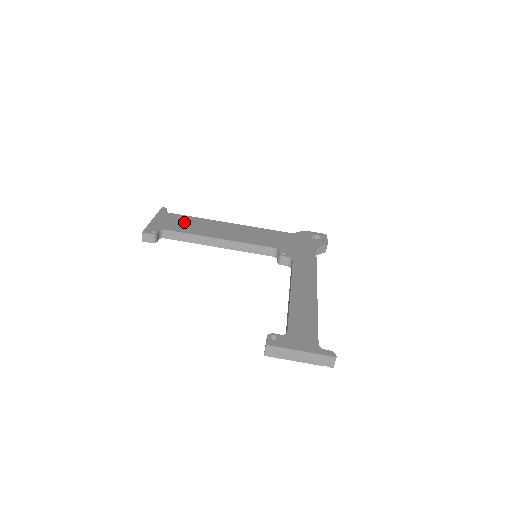
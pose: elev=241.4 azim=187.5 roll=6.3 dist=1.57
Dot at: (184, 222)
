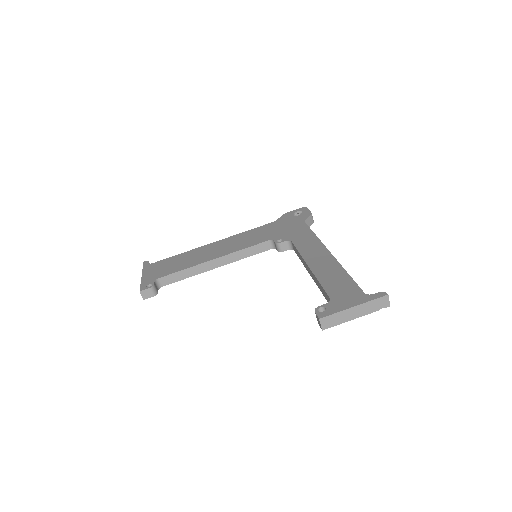
Dot at: (172, 263)
